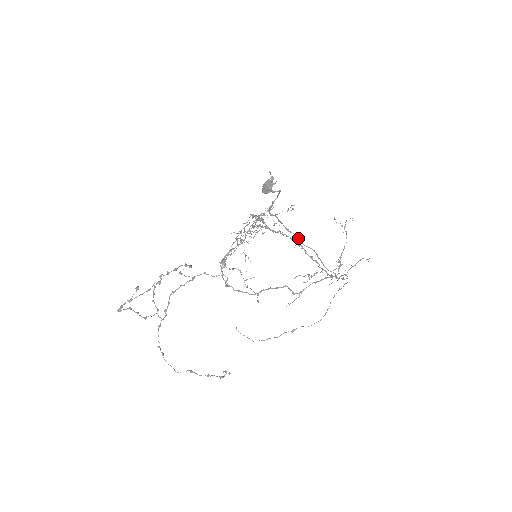
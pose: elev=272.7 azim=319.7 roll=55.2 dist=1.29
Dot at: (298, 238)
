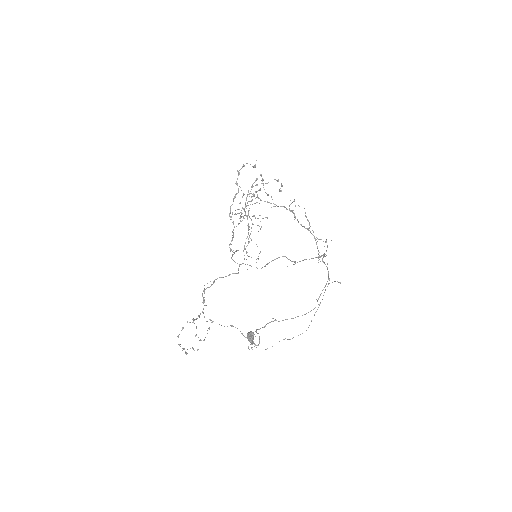
Dot at: occluded
